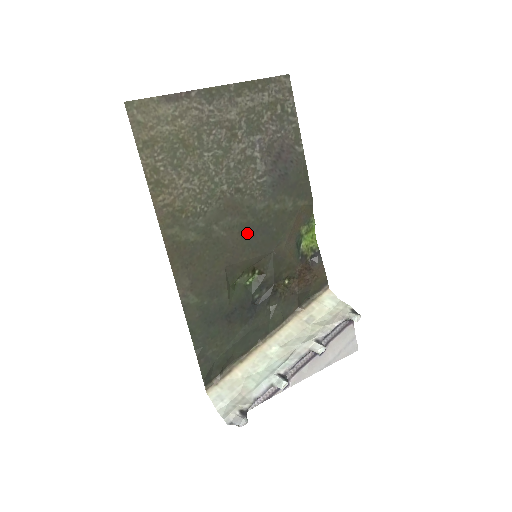
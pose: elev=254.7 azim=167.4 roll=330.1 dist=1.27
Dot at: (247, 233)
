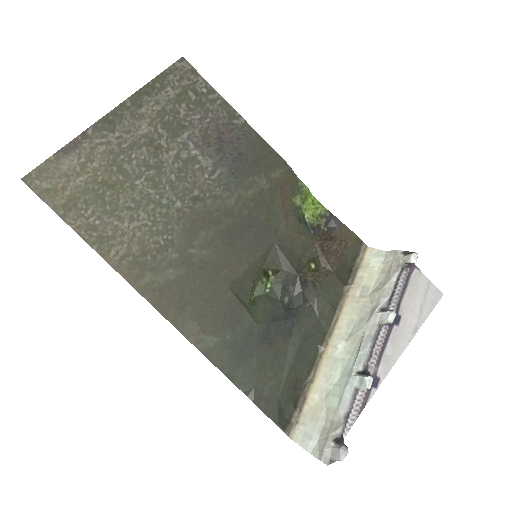
Dot at: (232, 238)
